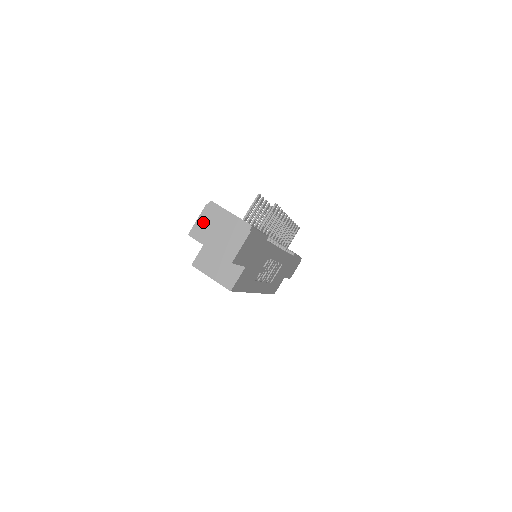
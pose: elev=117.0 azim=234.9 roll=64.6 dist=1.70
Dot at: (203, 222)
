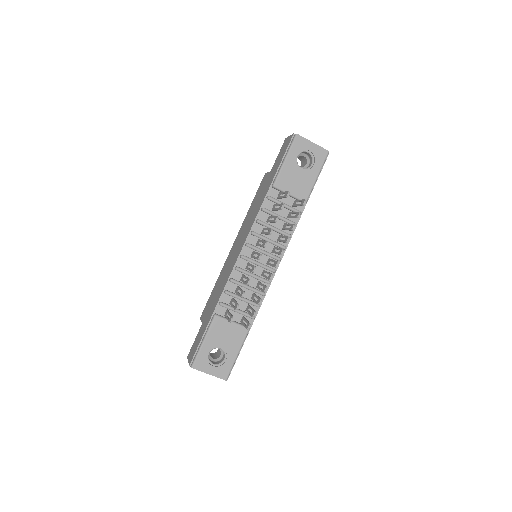
Dot at: occluded
